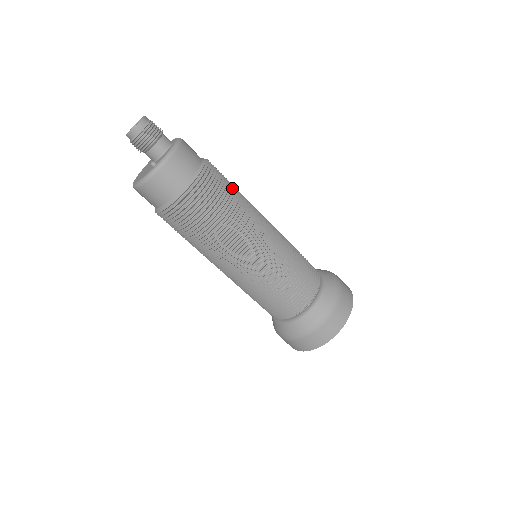
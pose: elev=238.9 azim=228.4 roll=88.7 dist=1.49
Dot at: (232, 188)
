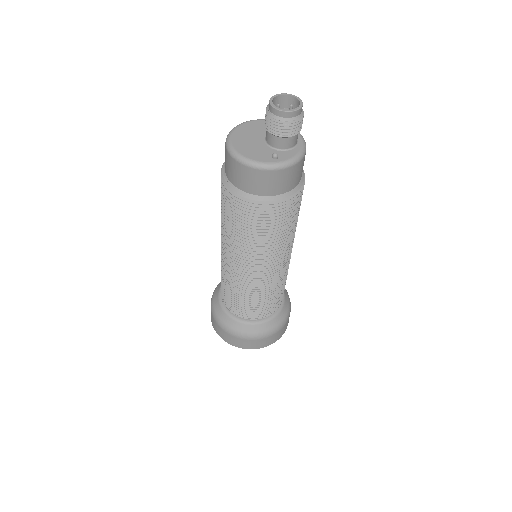
Dot at: occluded
